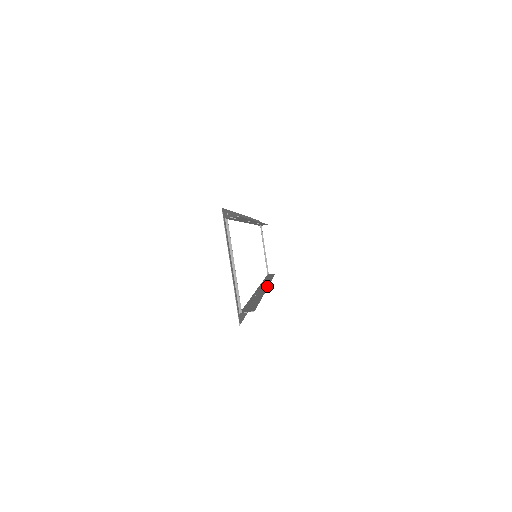
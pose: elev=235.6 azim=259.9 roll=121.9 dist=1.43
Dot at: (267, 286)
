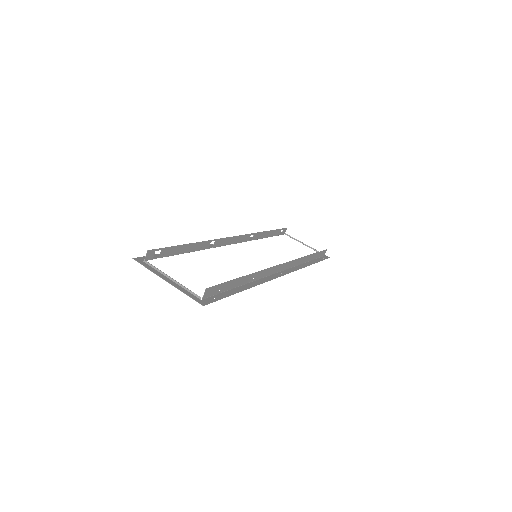
Dot at: (281, 264)
